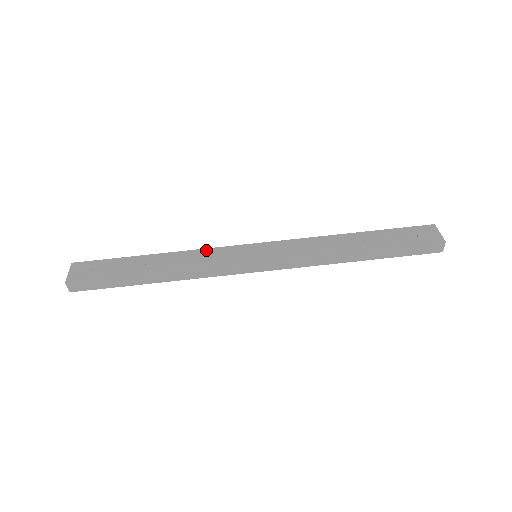
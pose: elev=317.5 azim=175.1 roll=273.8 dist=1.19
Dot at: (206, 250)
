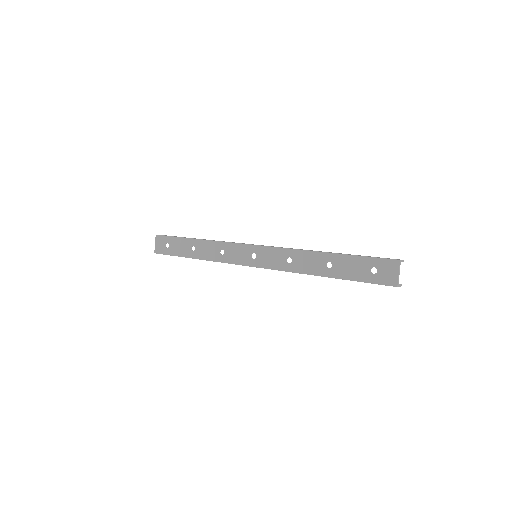
Dot at: (225, 244)
